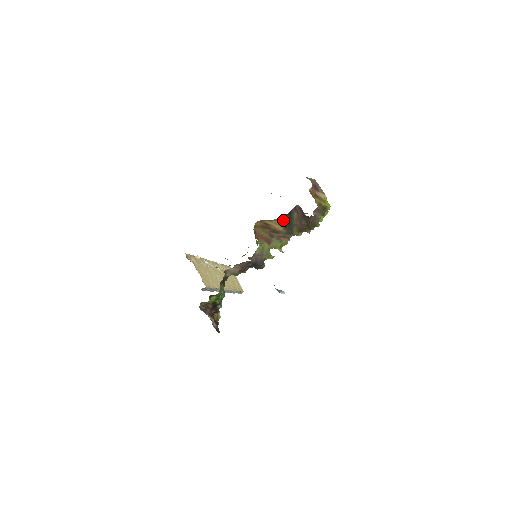
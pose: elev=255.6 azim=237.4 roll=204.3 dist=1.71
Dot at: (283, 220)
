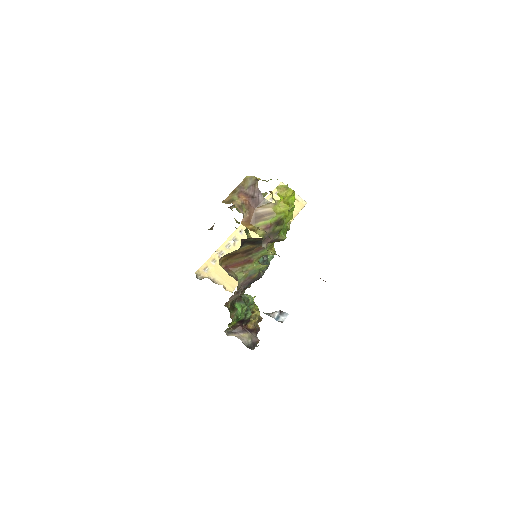
Dot at: (245, 245)
